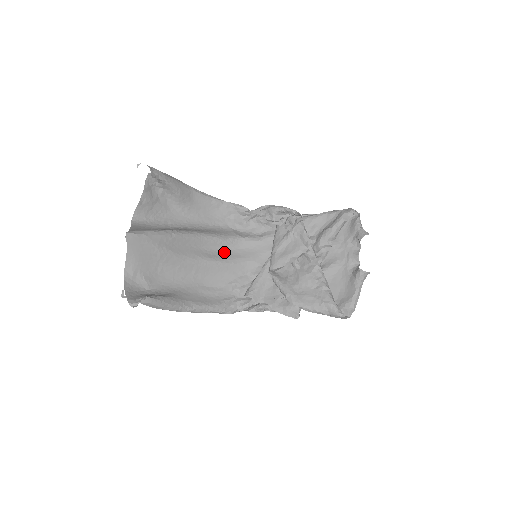
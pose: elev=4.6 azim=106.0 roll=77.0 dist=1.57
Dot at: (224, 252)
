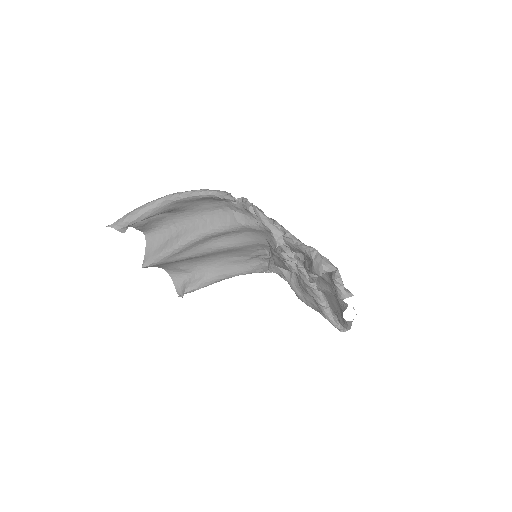
Dot at: (234, 236)
